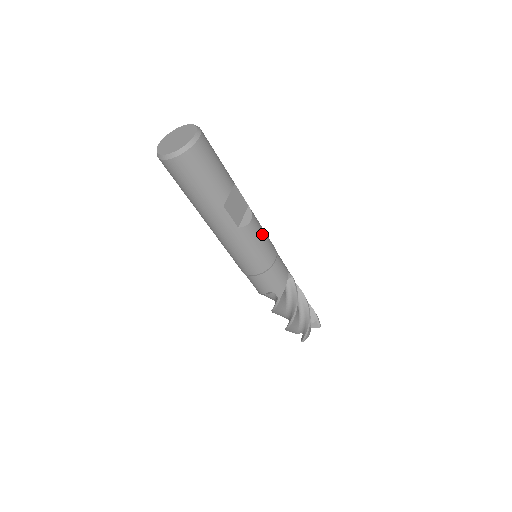
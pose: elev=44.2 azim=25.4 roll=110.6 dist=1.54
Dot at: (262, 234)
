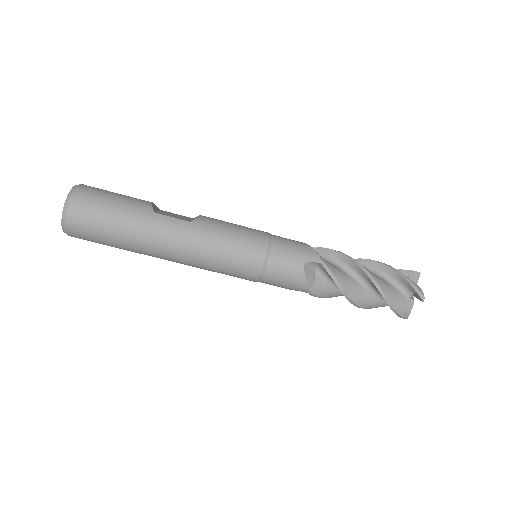
Dot at: occluded
